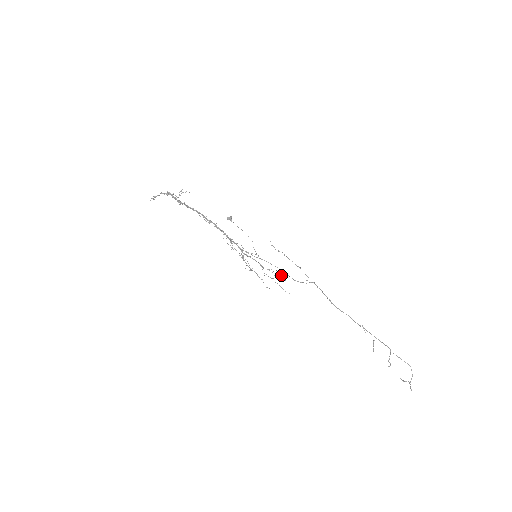
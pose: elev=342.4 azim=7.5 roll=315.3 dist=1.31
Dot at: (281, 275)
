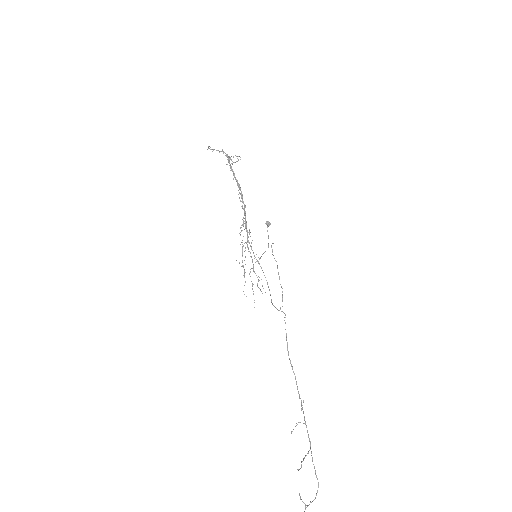
Dot at: (263, 288)
